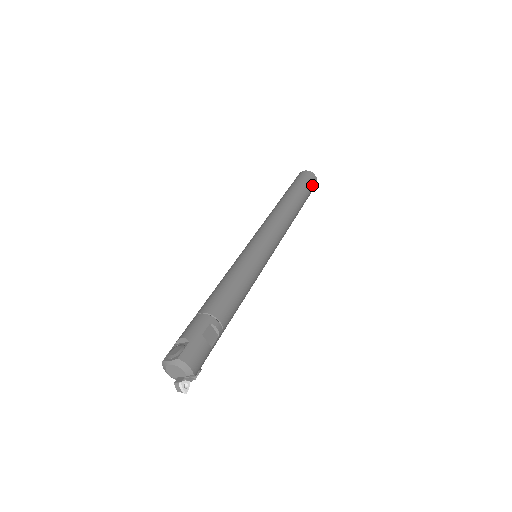
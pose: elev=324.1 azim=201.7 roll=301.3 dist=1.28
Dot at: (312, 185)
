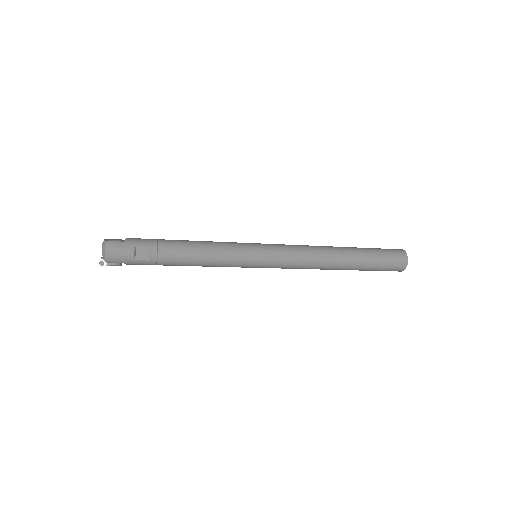
Dot at: (392, 264)
